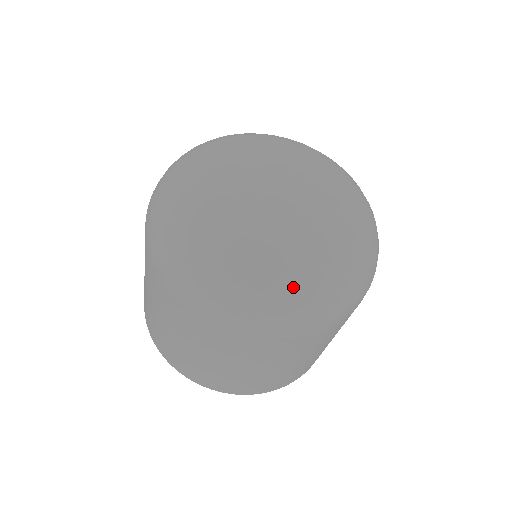
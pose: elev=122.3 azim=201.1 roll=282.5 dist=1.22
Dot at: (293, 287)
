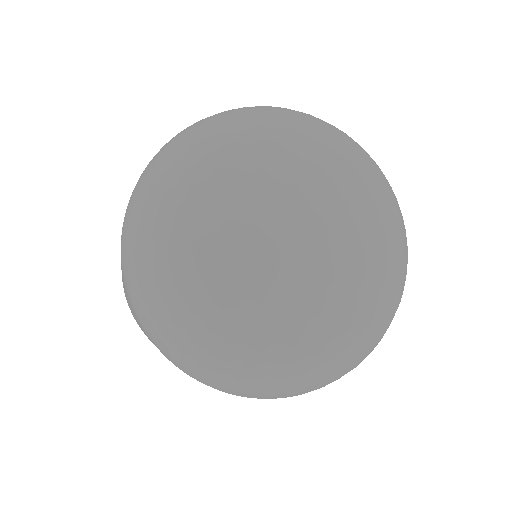
Dot at: (234, 364)
